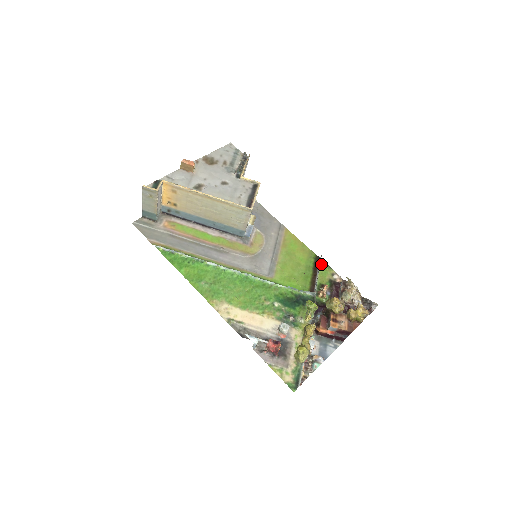
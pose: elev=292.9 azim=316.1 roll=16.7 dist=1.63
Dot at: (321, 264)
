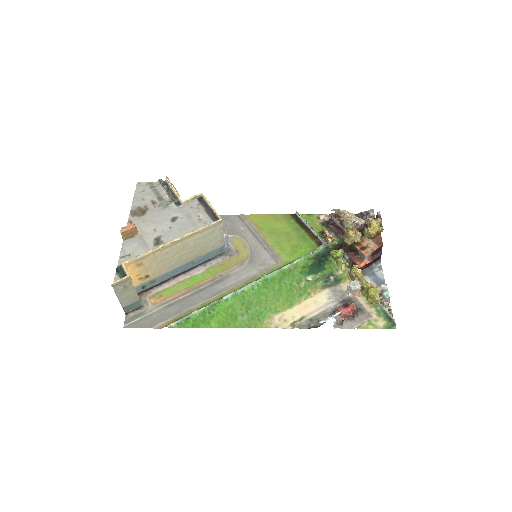
Dot at: (302, 218)
